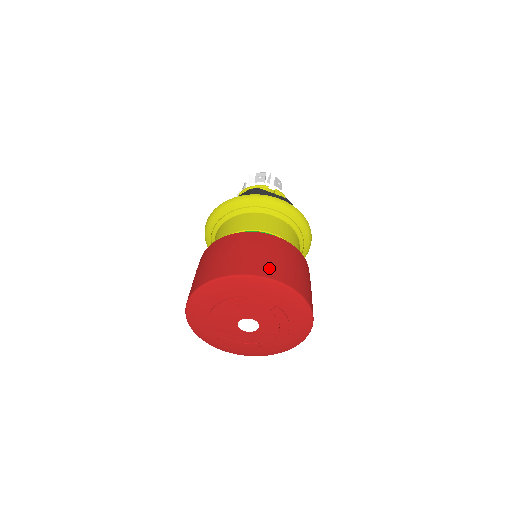
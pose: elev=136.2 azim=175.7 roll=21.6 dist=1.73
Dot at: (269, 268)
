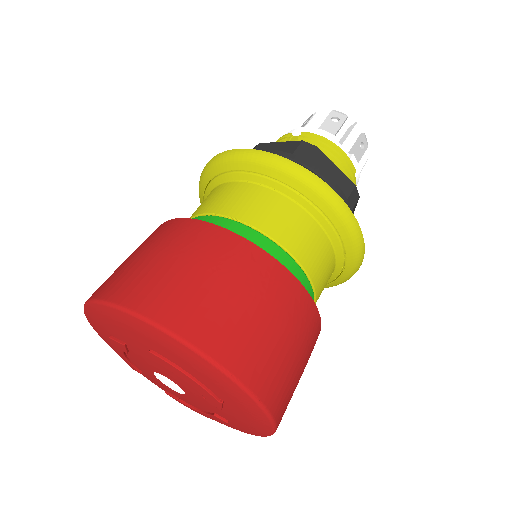
Dot at: (121, 281)
